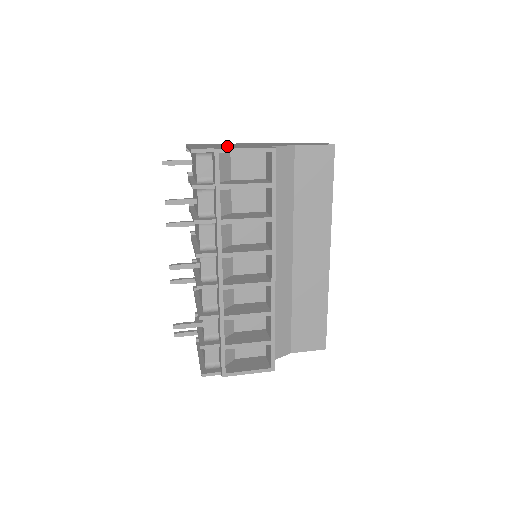
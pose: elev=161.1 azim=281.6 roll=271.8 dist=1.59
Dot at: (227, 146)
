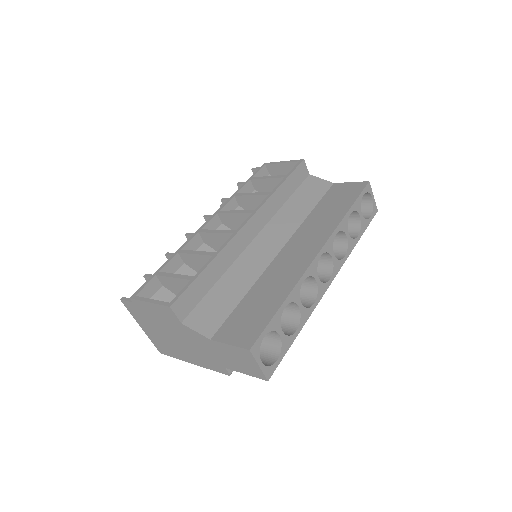
Dot at: occluded
